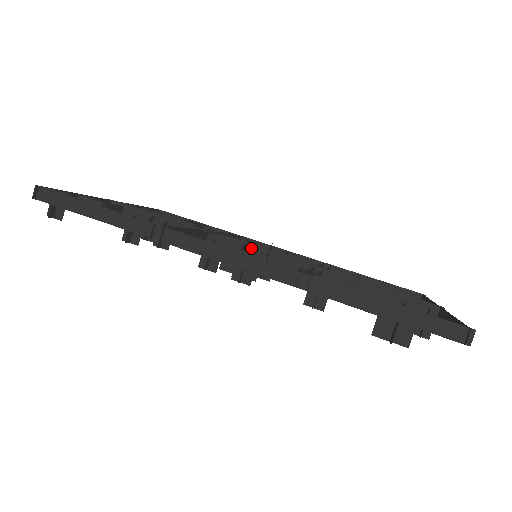
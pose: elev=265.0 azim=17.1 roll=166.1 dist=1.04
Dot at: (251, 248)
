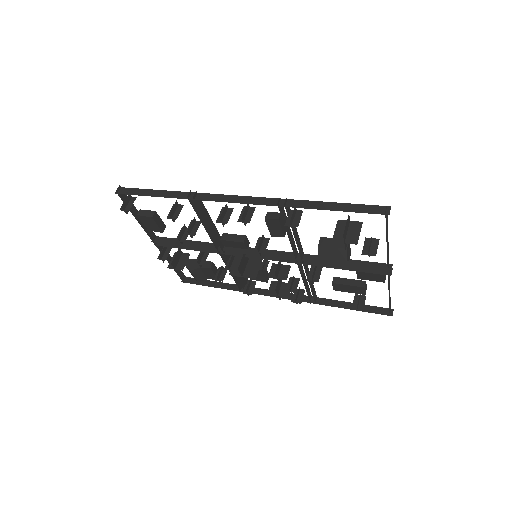
Dot at: (252, 249)
